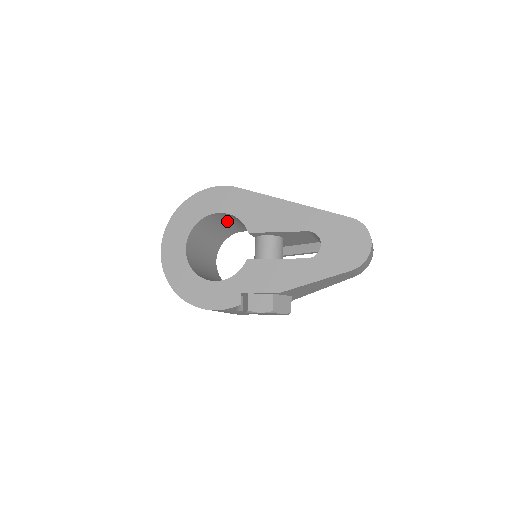
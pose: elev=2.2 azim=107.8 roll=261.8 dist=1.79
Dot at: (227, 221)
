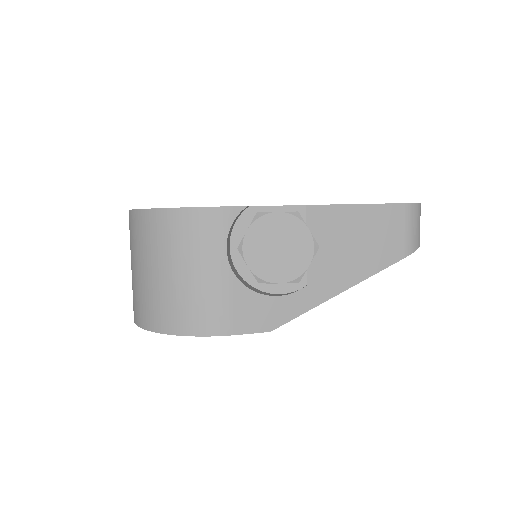
Dot at: occluded
